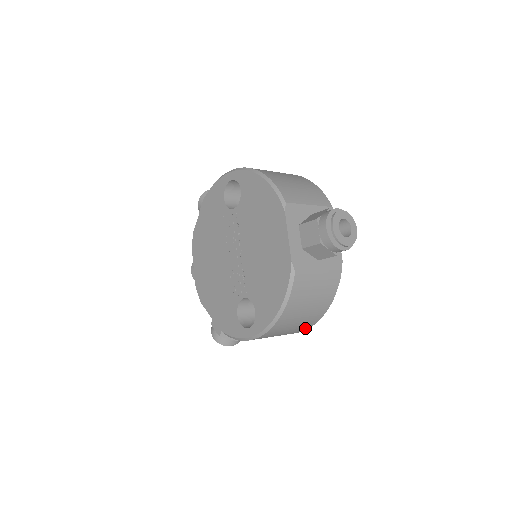
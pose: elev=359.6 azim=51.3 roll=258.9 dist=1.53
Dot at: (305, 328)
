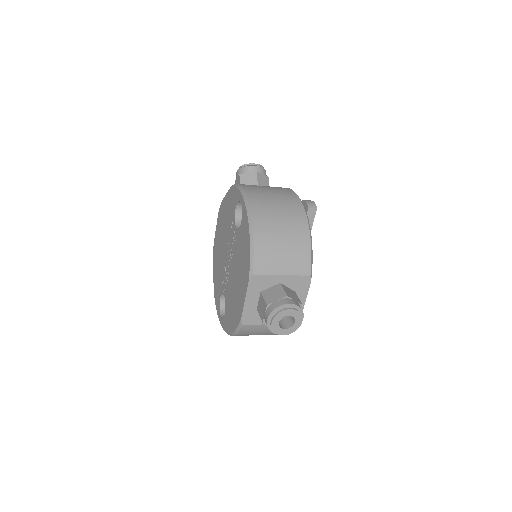
Dot at: occluded
